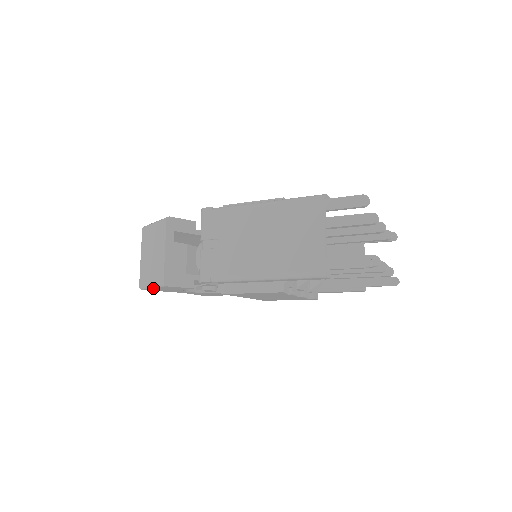
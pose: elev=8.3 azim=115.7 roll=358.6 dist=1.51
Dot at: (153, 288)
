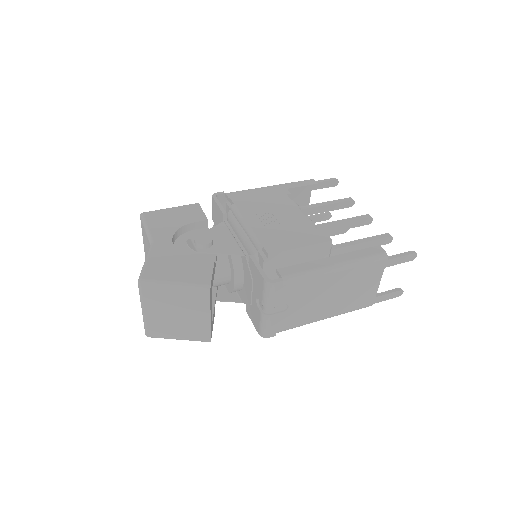
Dot at: (177, 338)
